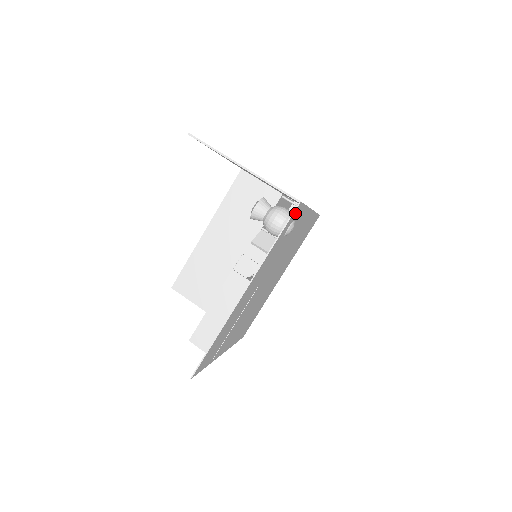
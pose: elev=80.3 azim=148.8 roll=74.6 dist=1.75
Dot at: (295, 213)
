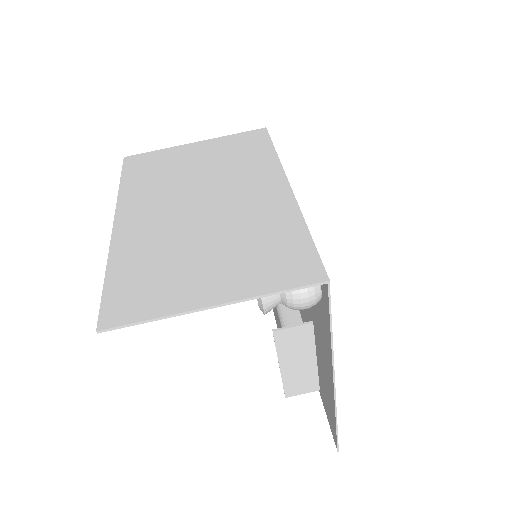
Dot at: occluded
